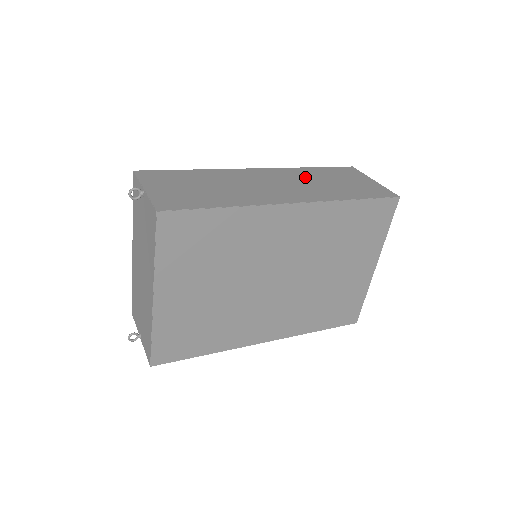
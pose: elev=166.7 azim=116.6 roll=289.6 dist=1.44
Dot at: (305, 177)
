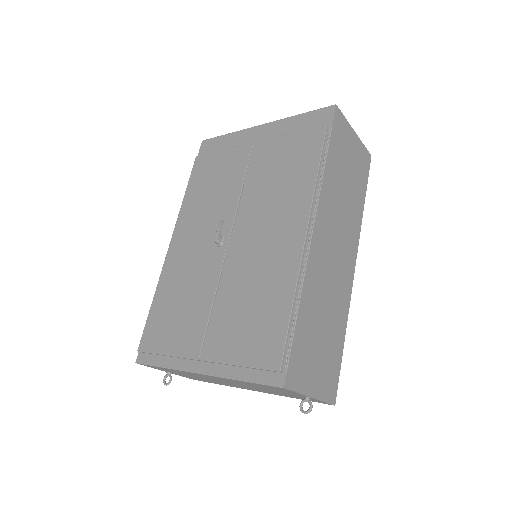
Dot at: (336, 198)
